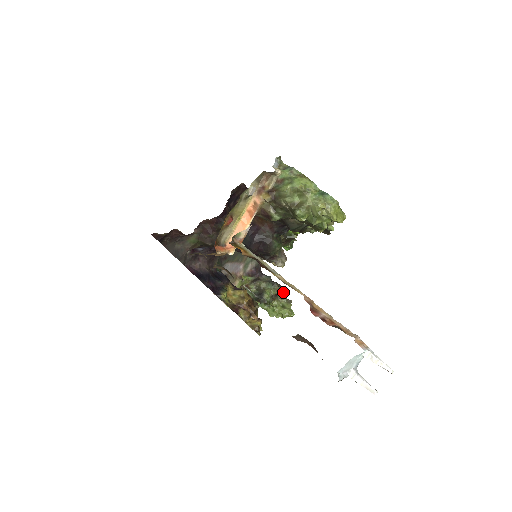
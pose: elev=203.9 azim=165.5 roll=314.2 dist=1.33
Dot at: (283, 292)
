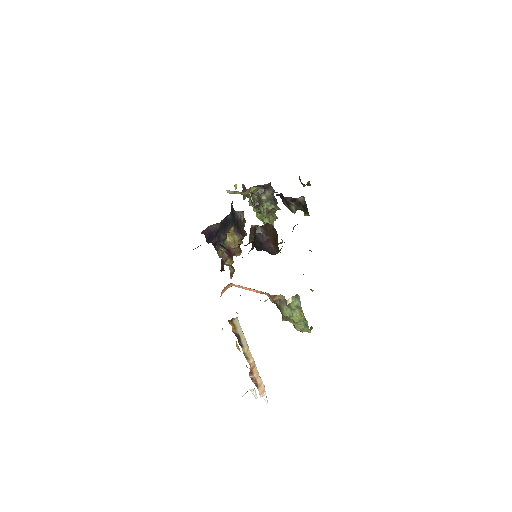
Dot at: (276, 209)
